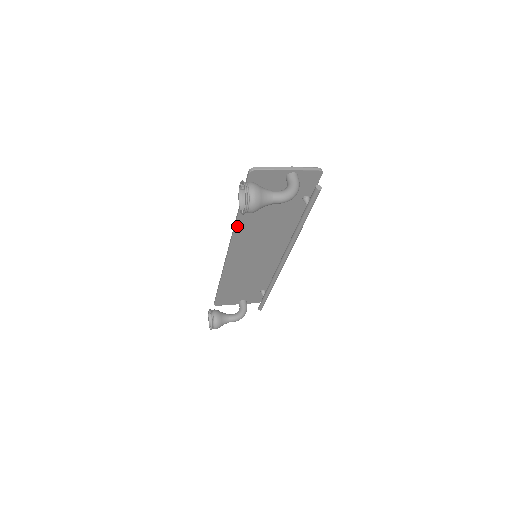
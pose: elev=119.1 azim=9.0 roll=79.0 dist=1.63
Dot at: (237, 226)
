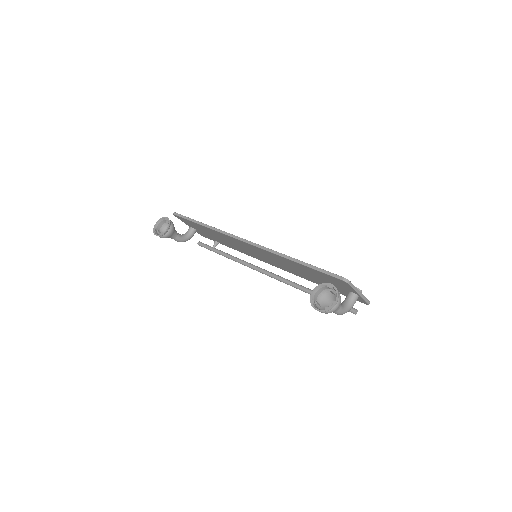
Dot at: (280, 256)
